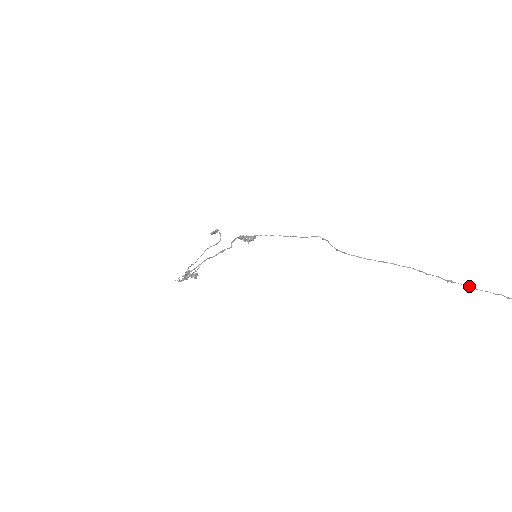
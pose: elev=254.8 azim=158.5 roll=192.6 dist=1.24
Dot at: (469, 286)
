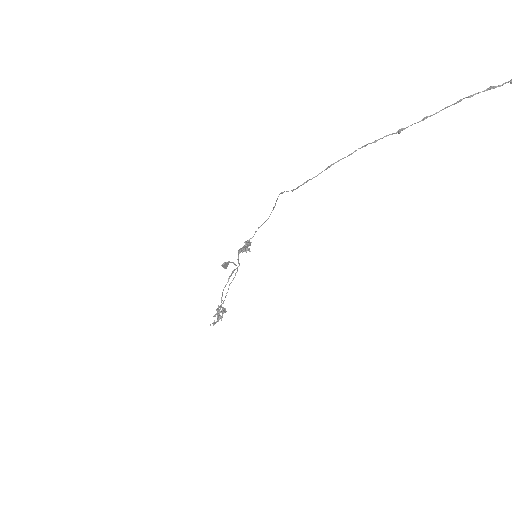
Dot at: occluded
